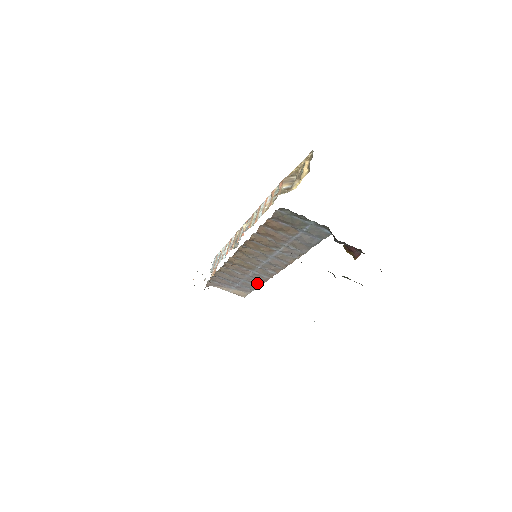
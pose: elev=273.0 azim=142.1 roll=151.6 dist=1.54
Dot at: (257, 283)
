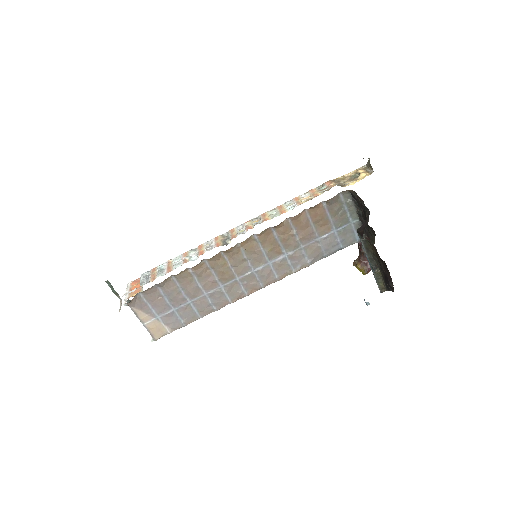
Dot at: (204, 310)
